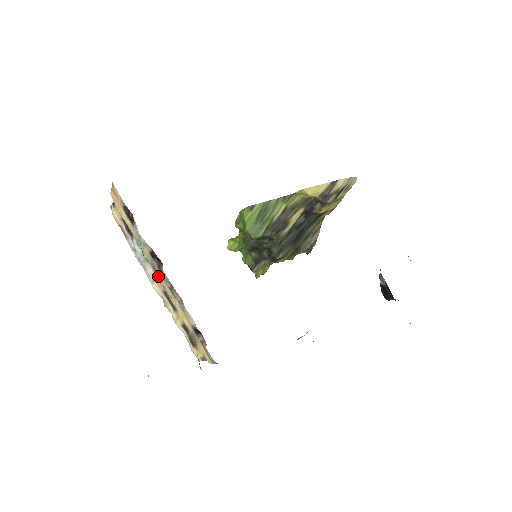
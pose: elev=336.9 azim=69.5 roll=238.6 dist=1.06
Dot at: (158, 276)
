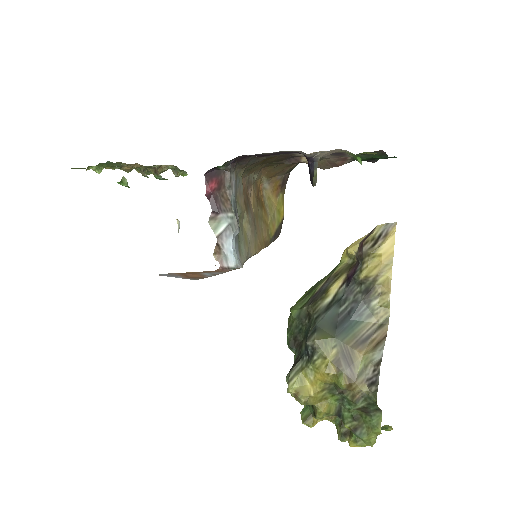
Dot at: occluded
